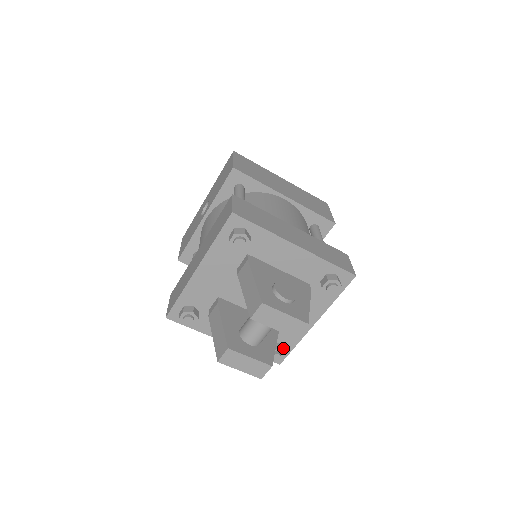
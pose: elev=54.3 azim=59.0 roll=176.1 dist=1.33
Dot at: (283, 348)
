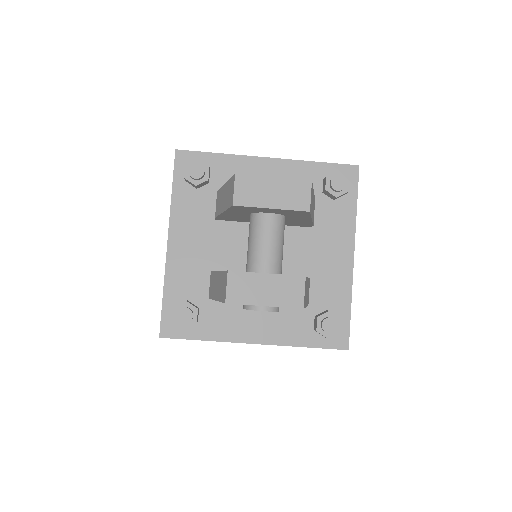
Dot at: occluded
